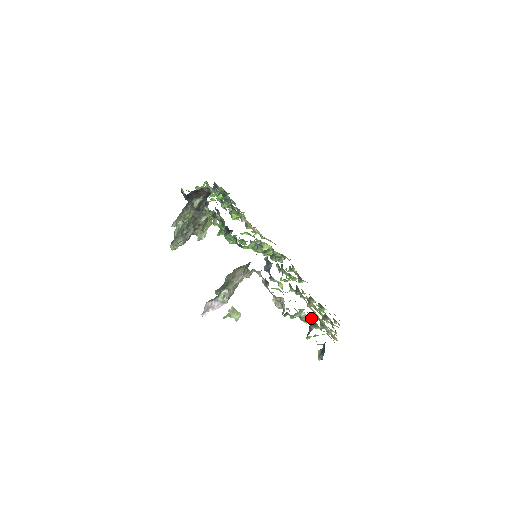
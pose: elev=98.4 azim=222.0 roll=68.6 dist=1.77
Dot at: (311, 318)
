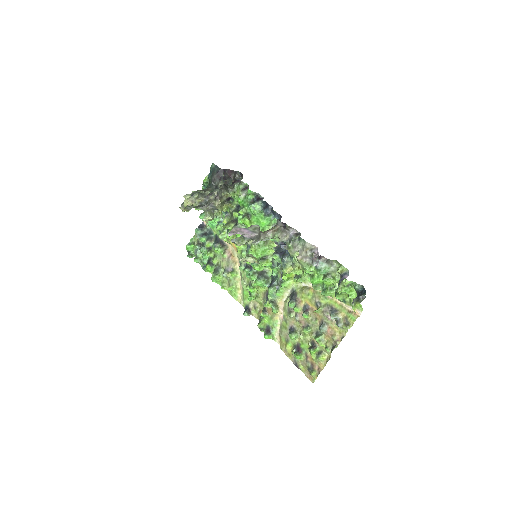
Dot at: (333, 286)
